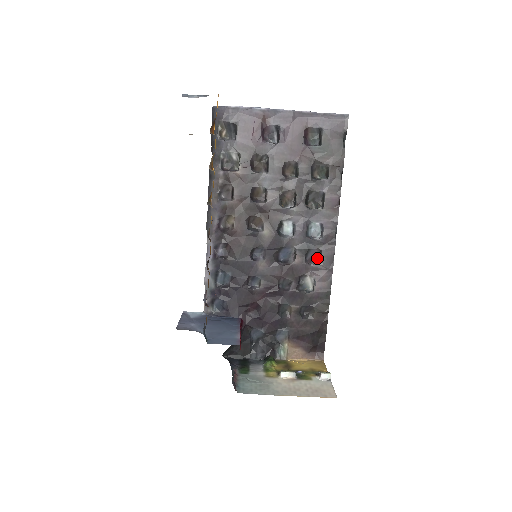
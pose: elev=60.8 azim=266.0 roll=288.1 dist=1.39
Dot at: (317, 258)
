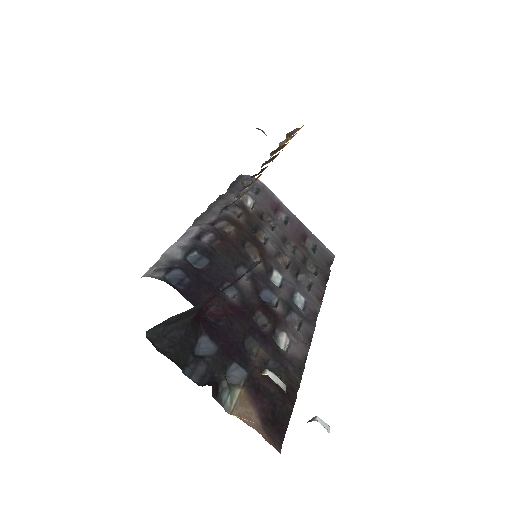
Dot at: (295, 326)
